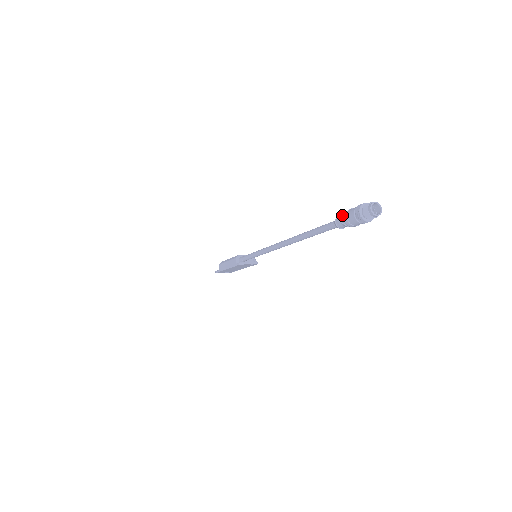
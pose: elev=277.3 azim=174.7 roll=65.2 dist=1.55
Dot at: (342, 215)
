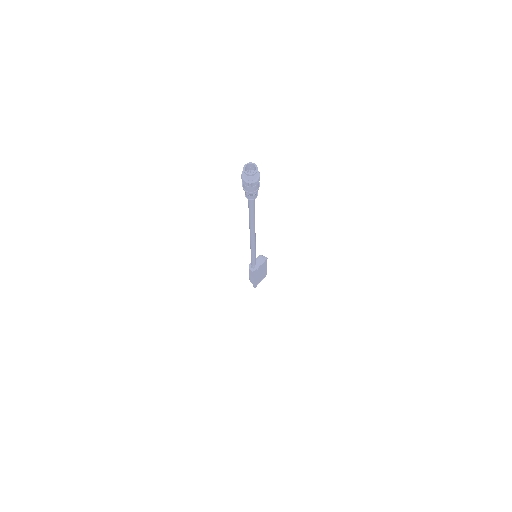
Dot at: (244, 190)
